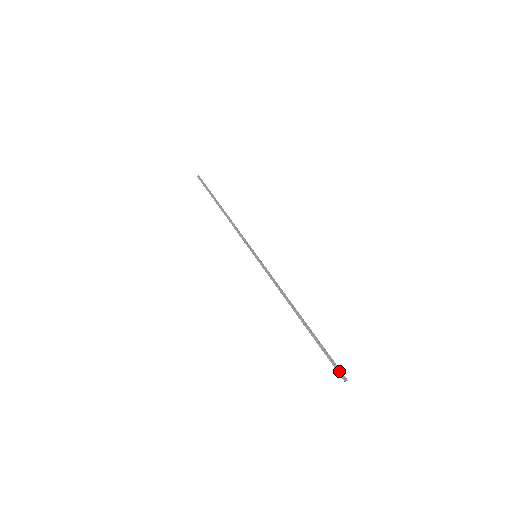
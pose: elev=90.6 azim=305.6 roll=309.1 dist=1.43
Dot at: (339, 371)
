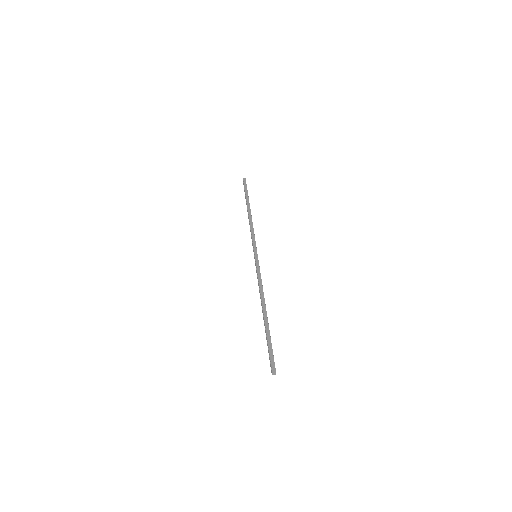
Dot at: (271, 366)
